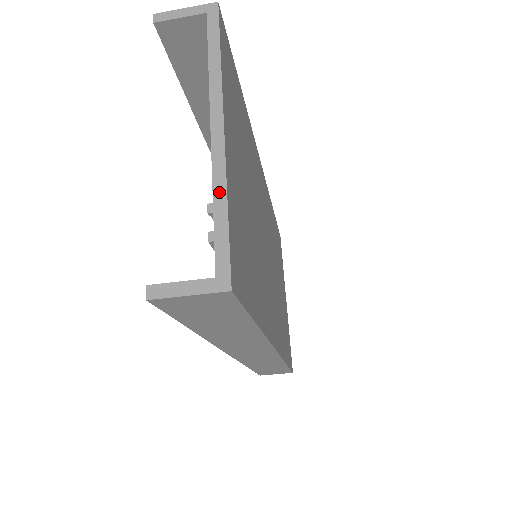
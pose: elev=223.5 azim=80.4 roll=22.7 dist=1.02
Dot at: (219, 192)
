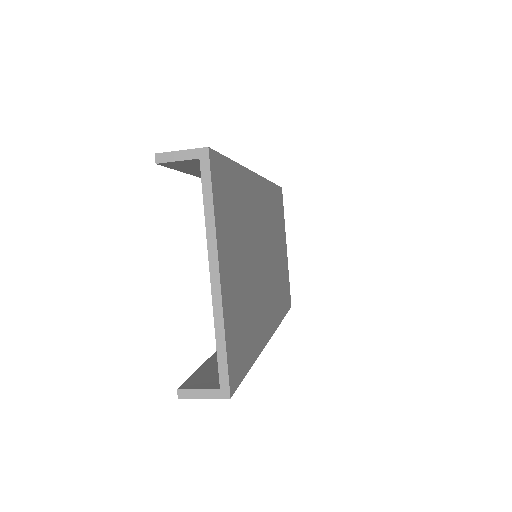
Dot at: (219, 329)
